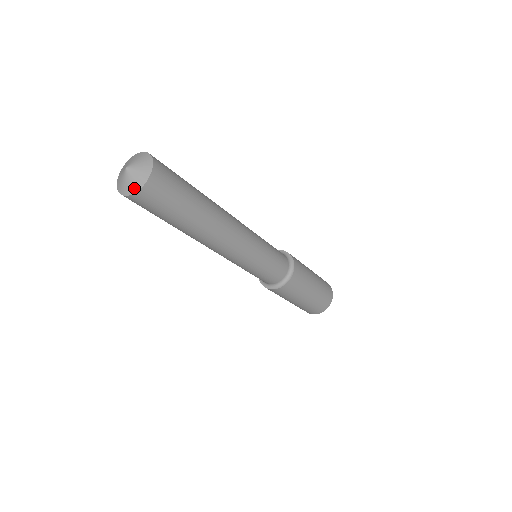
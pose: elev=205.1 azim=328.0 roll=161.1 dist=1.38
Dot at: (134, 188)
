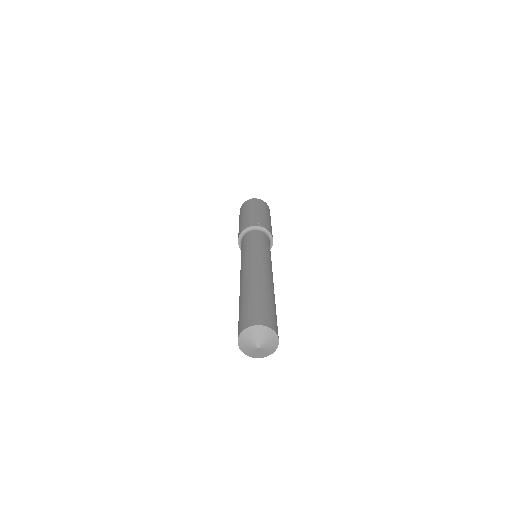
Dot at: (266, 355)
